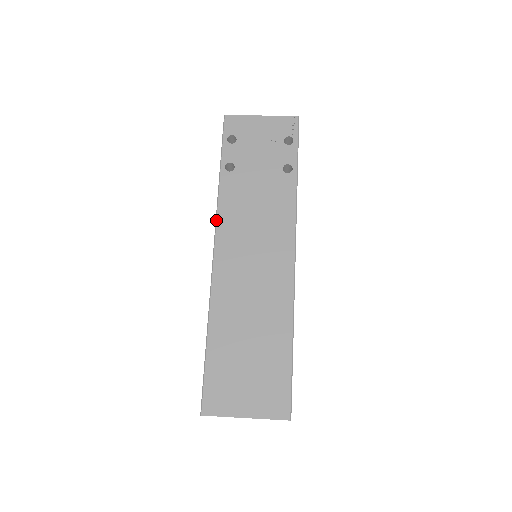
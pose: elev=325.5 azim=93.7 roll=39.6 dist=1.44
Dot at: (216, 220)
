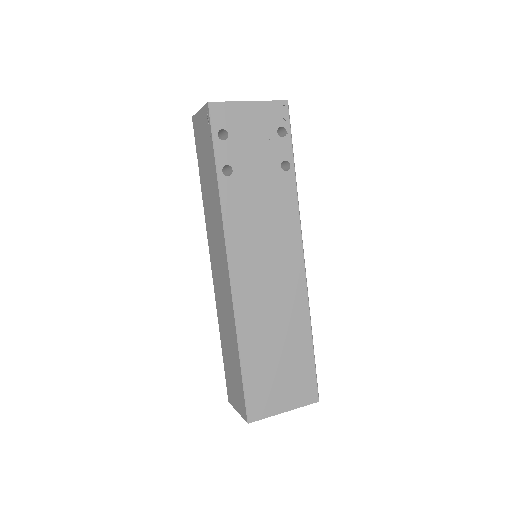
Dot at: (225, 235)
